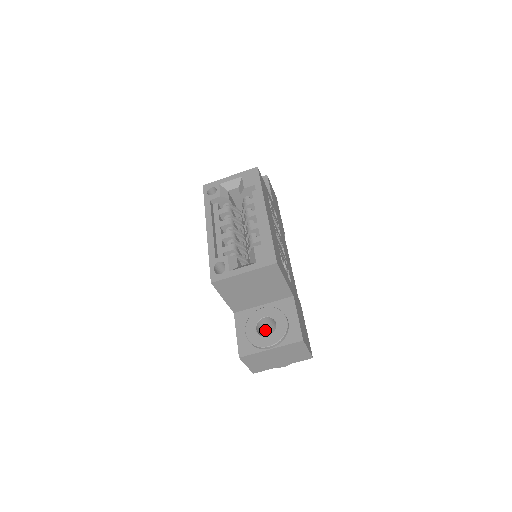
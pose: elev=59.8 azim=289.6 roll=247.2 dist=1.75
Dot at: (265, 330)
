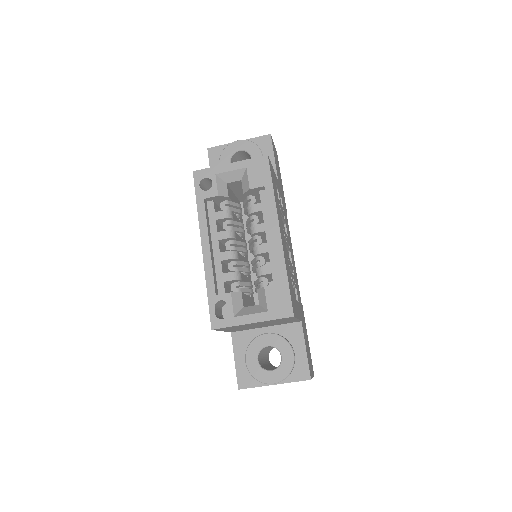
Dot at: (265, 349)
